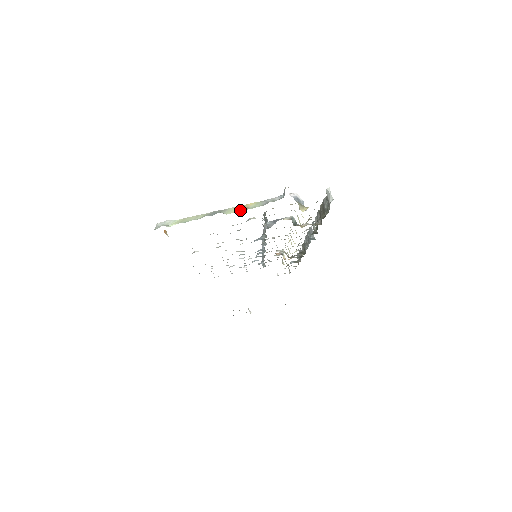
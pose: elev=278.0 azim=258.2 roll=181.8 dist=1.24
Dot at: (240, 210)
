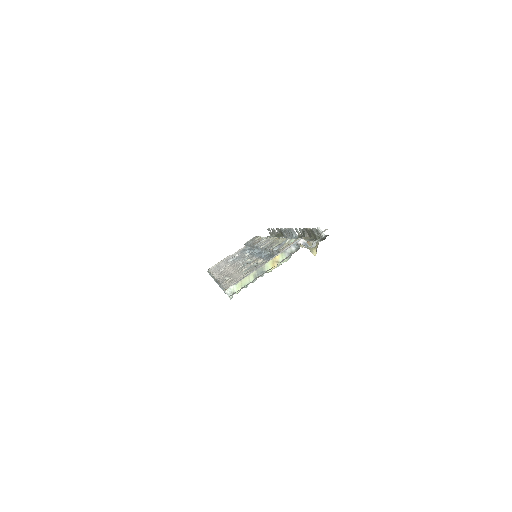
Dot at: (275, 266)
